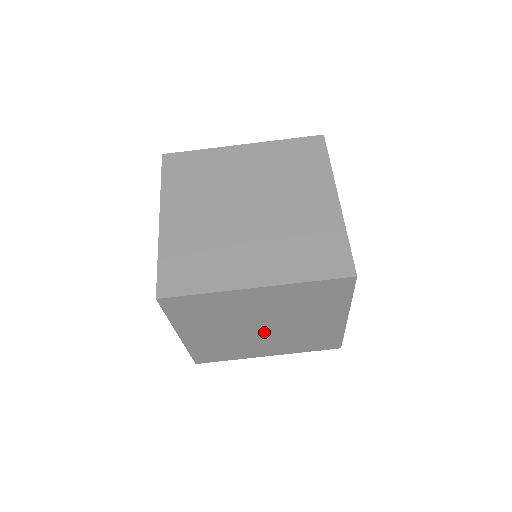
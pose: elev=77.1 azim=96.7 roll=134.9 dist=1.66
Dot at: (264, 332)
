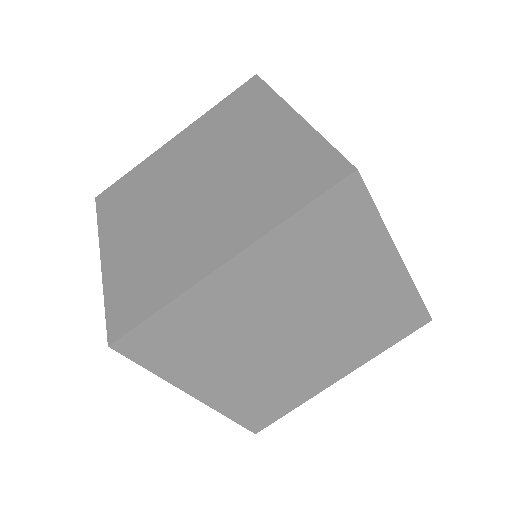
Dot at: (303, 339)
